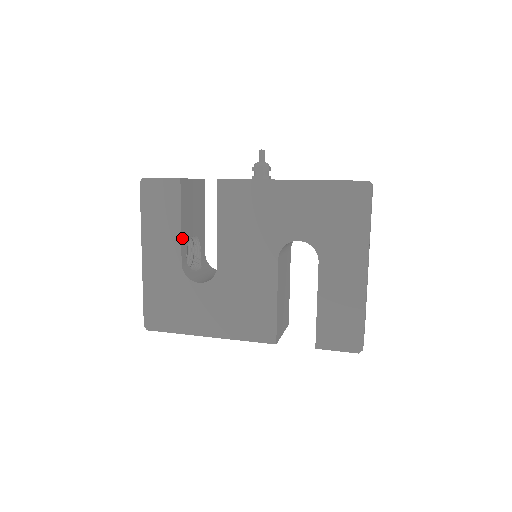
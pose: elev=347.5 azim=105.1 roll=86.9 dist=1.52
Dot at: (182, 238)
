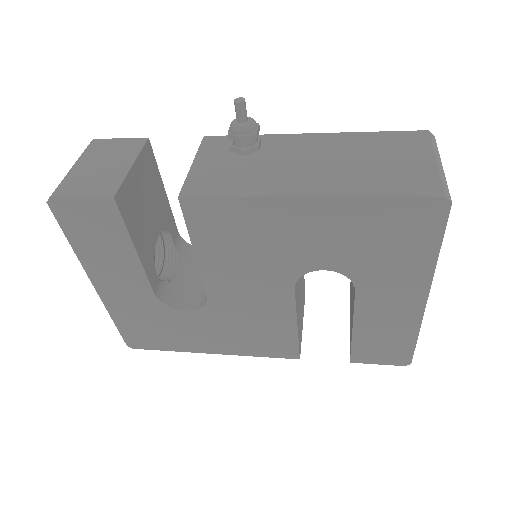
Dot at: (144, 265)
